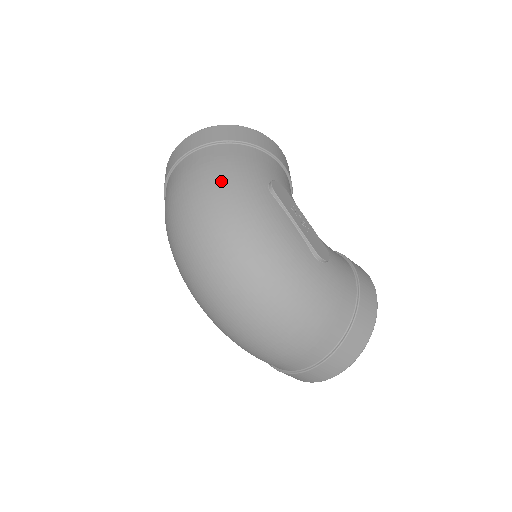
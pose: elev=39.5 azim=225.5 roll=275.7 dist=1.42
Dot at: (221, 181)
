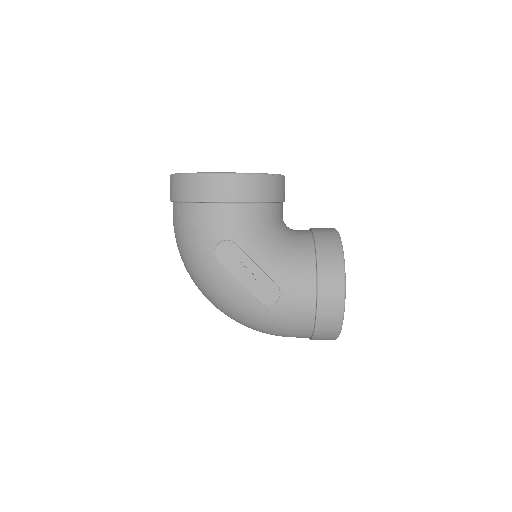
Dot at: (184, 250)
